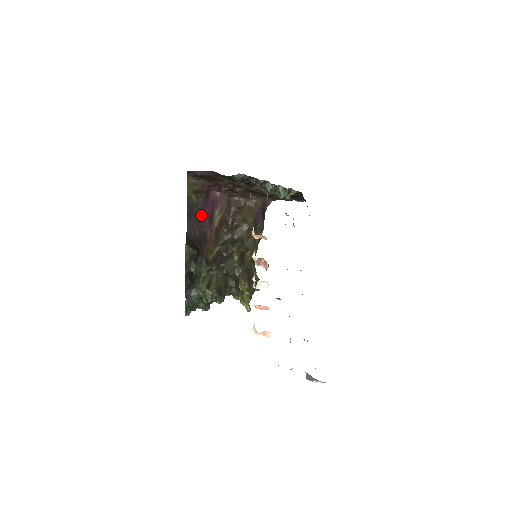
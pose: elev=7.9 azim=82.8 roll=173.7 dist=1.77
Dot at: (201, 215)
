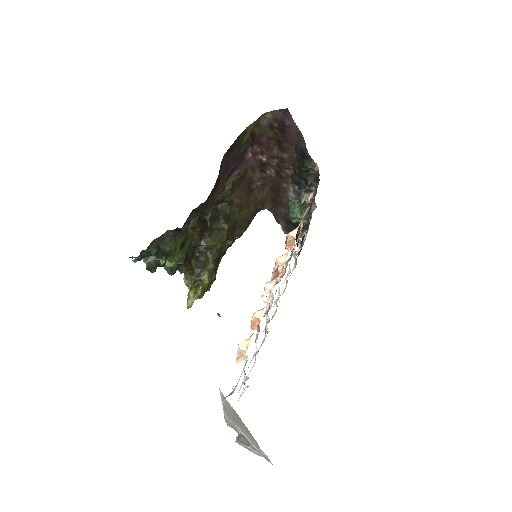
Dot at: (232, 161)
